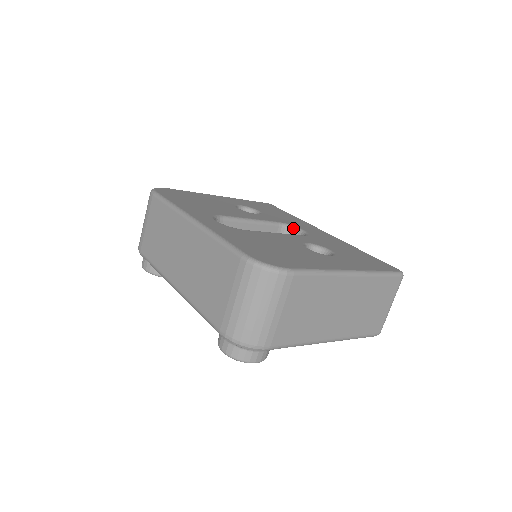
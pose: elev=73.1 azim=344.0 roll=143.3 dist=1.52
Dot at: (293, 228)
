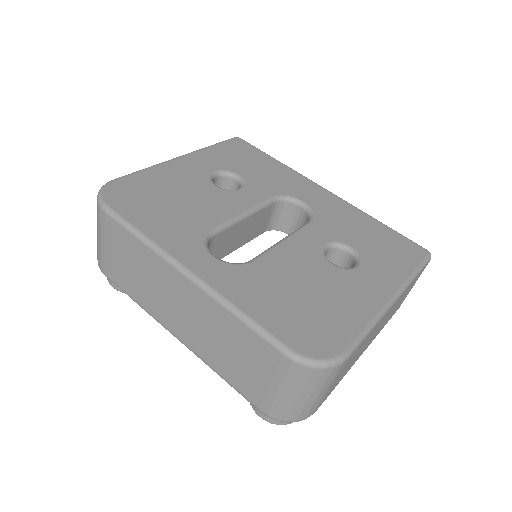
Dot at: (290, 200)
